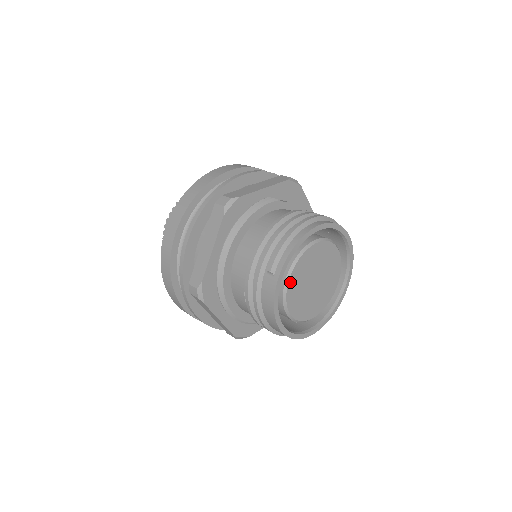
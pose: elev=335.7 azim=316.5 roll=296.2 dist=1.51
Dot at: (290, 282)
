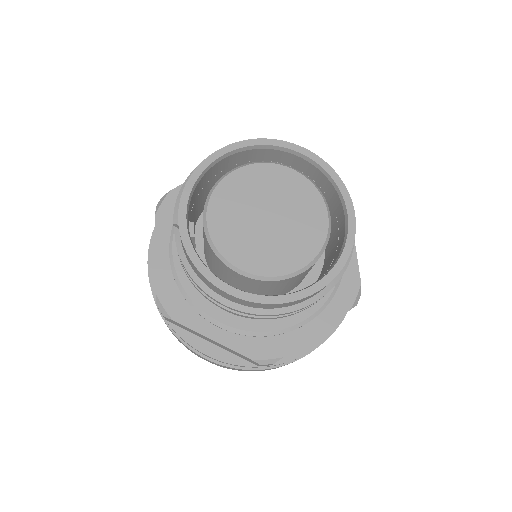
Dot at: (211, 226)
